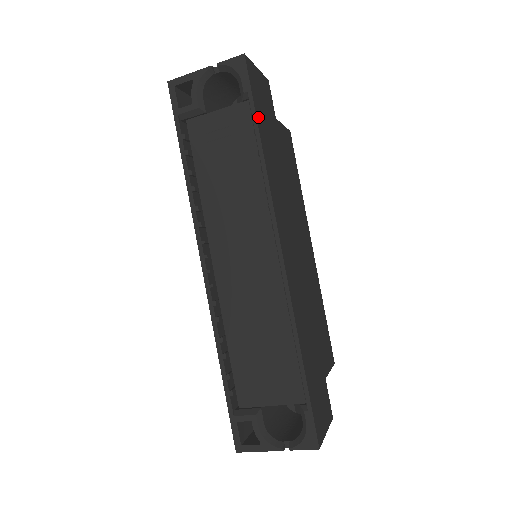
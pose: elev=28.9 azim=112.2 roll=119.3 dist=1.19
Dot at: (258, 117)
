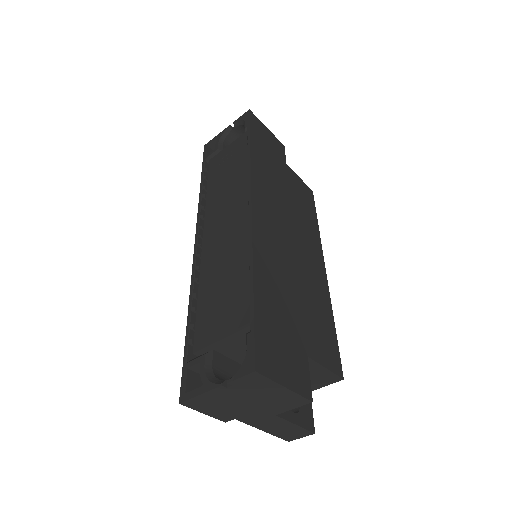
Dot at: (253, 138)
